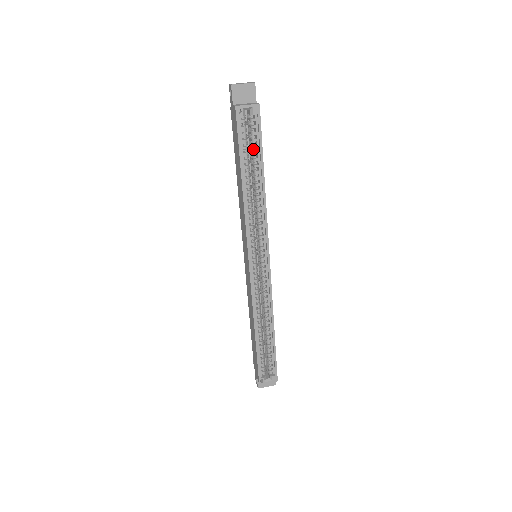
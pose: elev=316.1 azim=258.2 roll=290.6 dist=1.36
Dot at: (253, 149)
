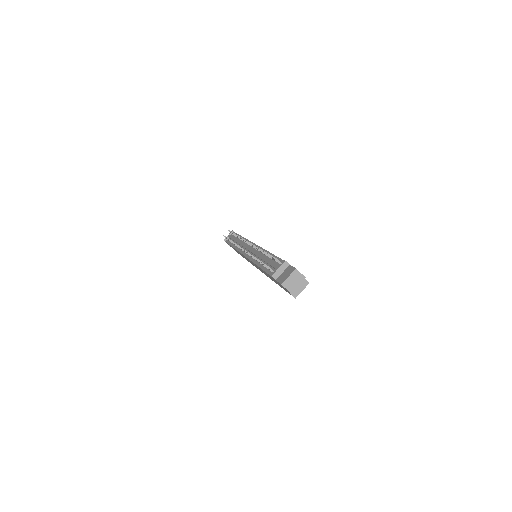
Dot at: occluded
